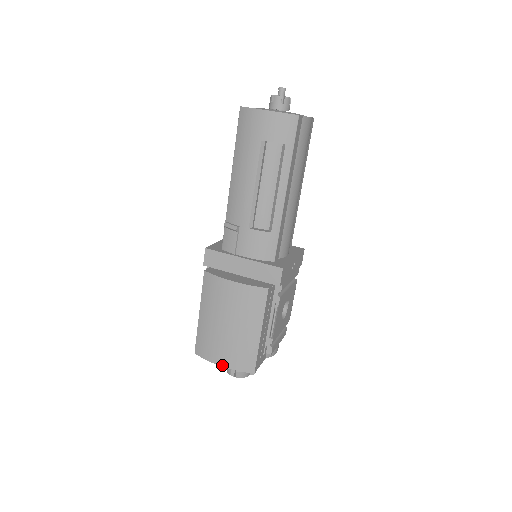
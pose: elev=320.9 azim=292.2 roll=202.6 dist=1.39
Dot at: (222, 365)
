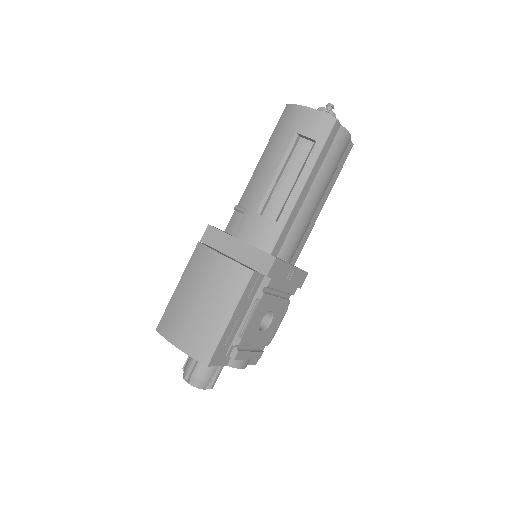
Dot at: (178, 346)
